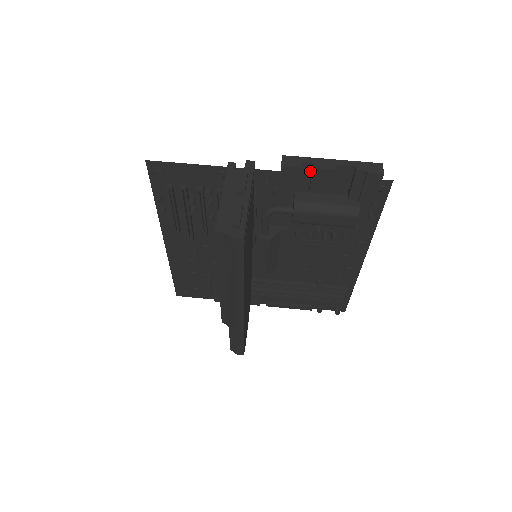
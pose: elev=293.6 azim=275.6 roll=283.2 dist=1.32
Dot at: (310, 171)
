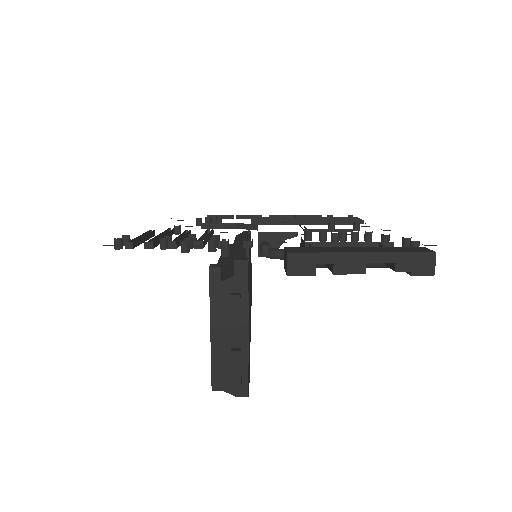
Dot at: occluded
